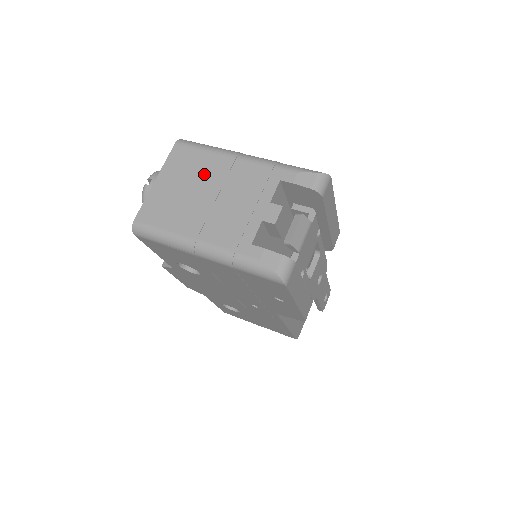
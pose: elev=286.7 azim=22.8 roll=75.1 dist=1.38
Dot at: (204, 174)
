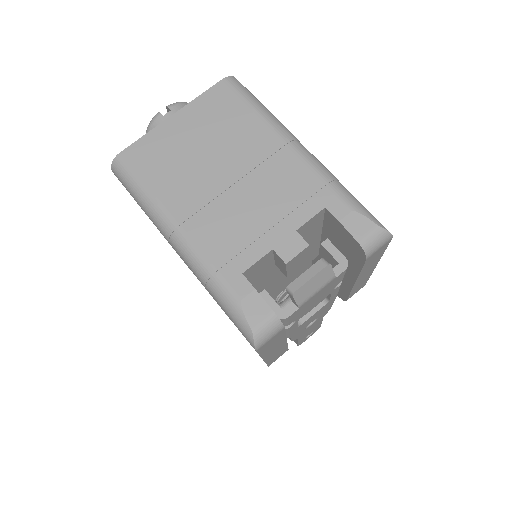
Dot at: (236, 142)
